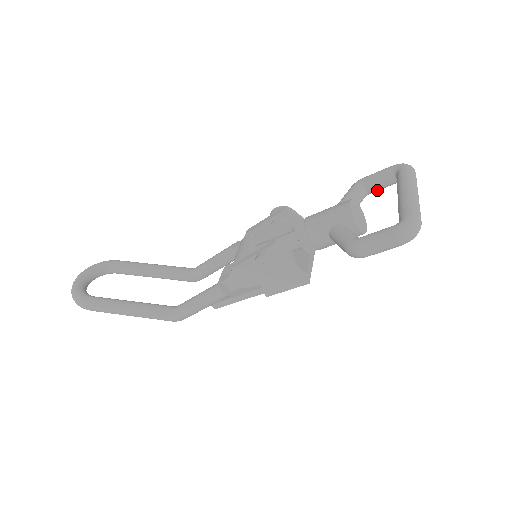
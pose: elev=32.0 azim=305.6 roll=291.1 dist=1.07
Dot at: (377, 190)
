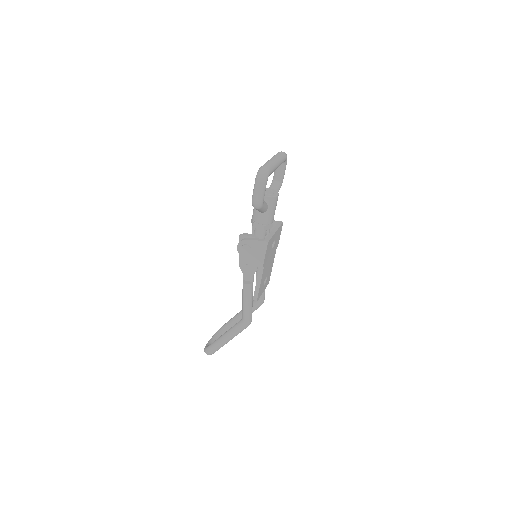
Dot at: (282, 176)
